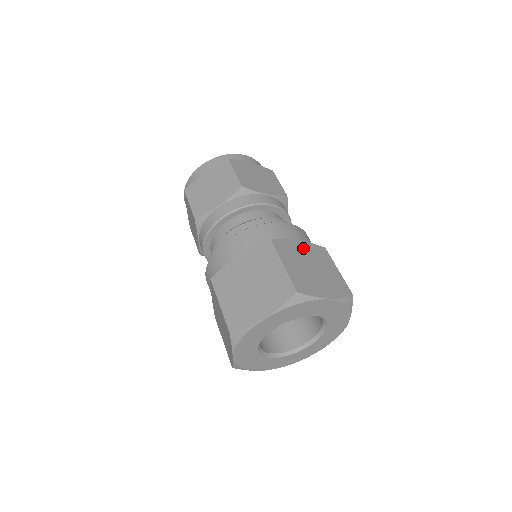
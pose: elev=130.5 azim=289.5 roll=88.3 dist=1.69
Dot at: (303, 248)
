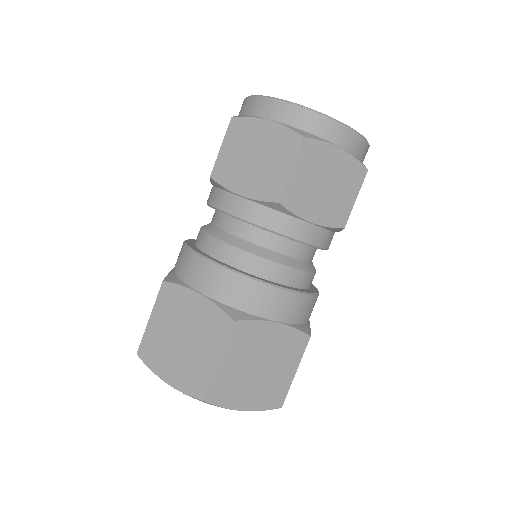
Dot at: (274, 336)
